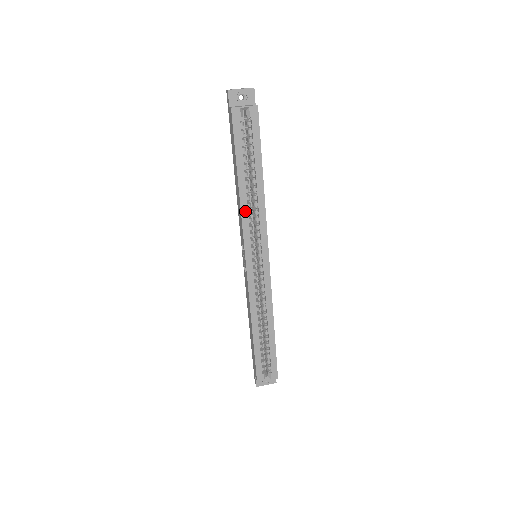
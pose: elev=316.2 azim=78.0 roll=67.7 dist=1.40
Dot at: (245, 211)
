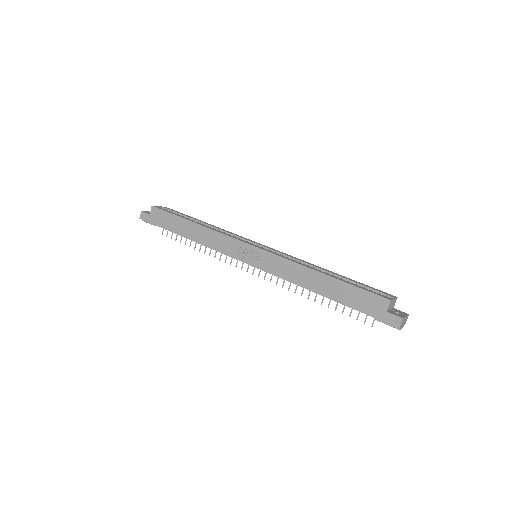
Dot at: (215, 230)
